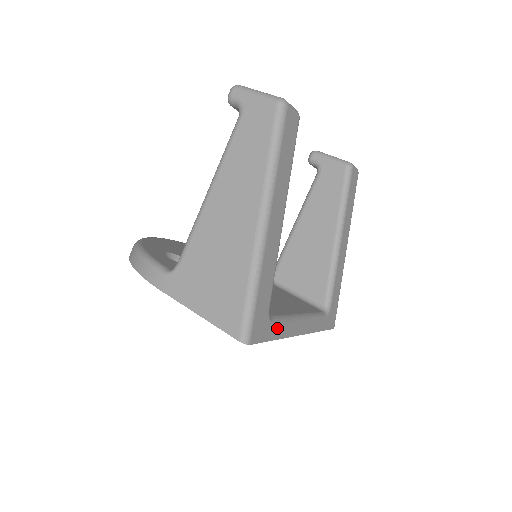
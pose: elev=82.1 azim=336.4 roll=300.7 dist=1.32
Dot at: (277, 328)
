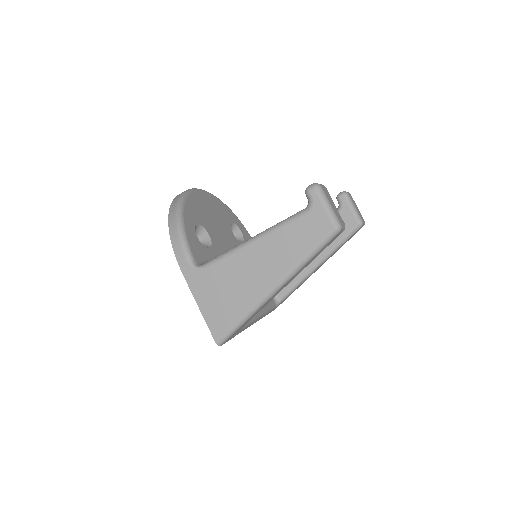
Dot at: (241, 330)
